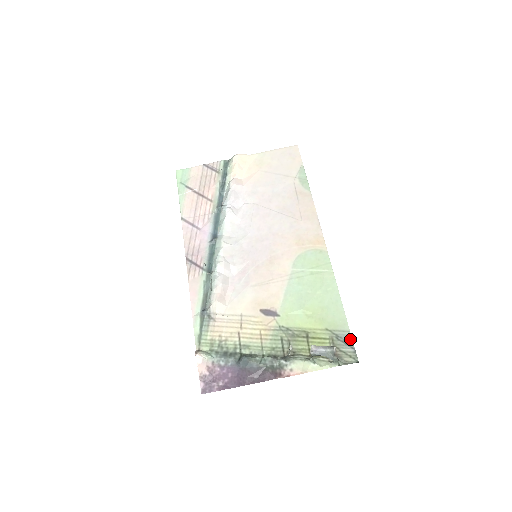
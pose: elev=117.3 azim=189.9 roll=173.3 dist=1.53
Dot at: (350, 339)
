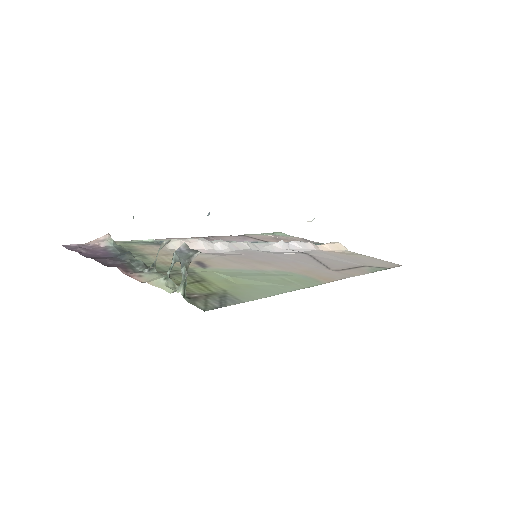
Dot at: (232, 303)
